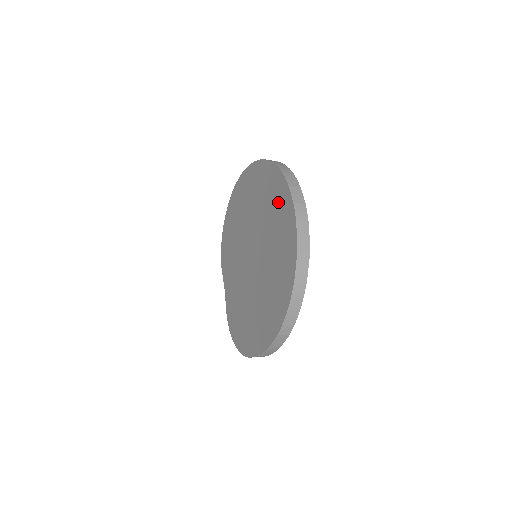
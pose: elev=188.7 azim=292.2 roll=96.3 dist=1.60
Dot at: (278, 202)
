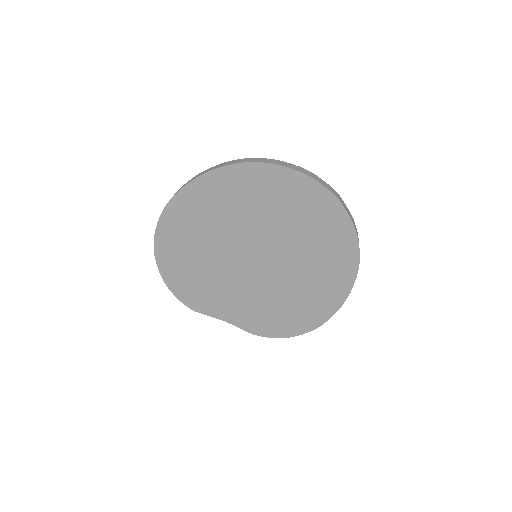
Dot at: (270, 188)
